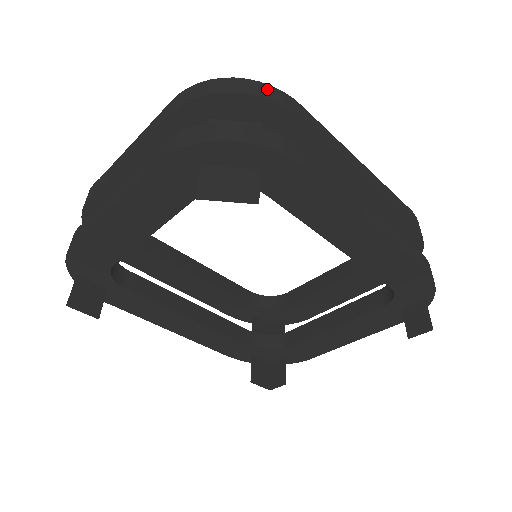
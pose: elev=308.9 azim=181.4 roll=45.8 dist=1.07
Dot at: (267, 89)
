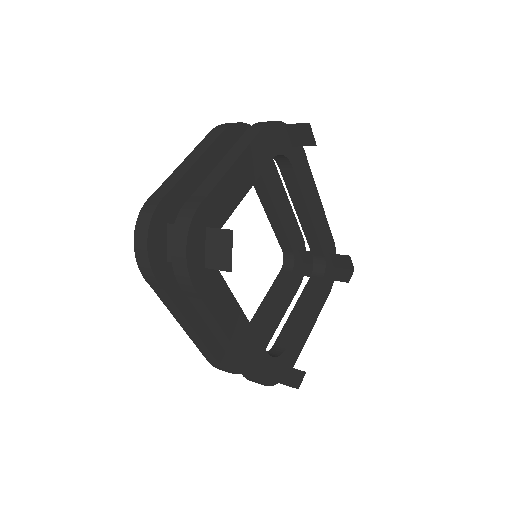
Dot at: occluded
